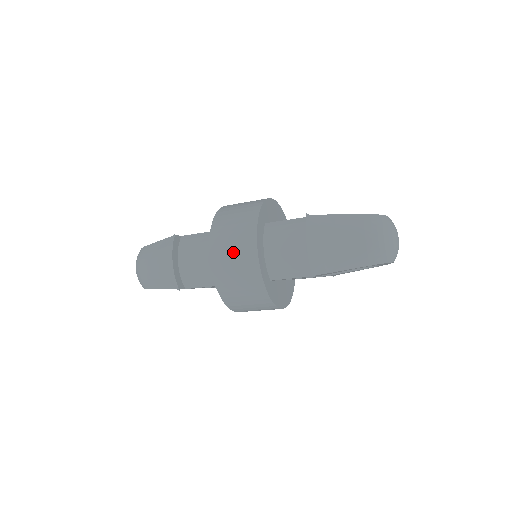
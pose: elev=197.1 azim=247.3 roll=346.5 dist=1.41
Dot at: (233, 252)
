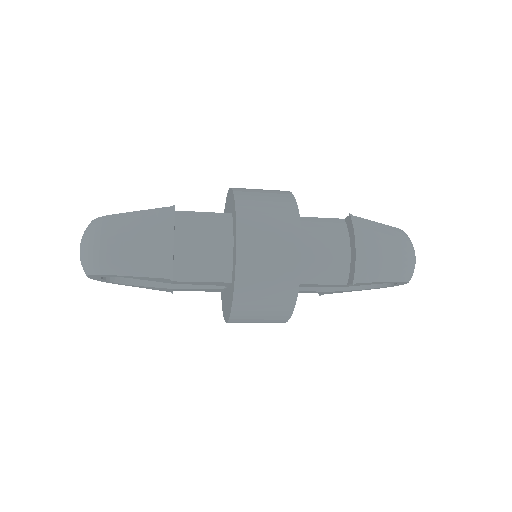
Dot at: (270, 239)
